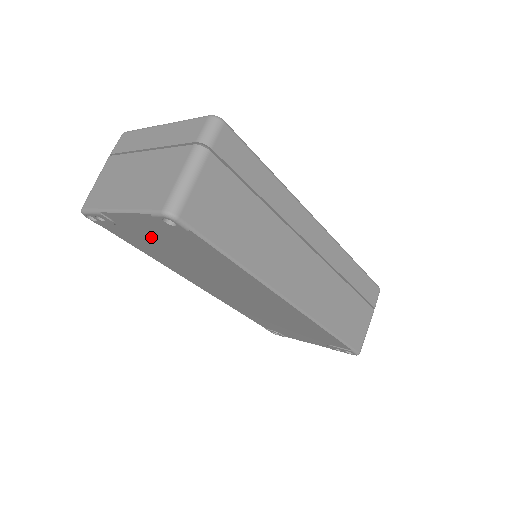
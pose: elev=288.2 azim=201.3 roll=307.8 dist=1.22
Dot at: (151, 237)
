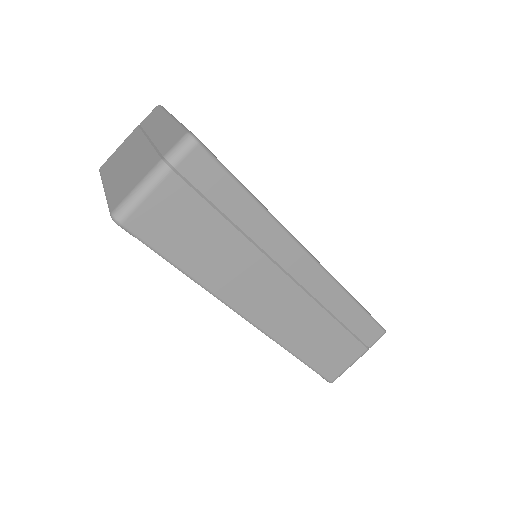
Dot at: occluded
